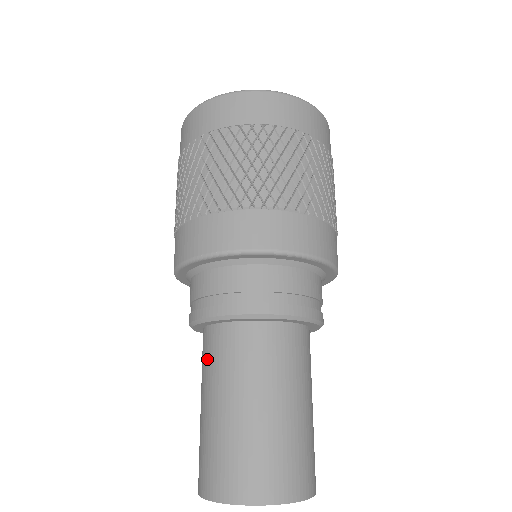
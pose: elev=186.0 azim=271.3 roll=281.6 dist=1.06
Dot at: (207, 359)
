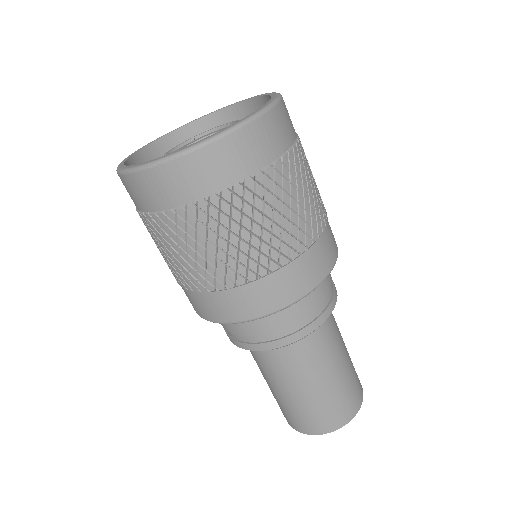
Dot at: occluded
